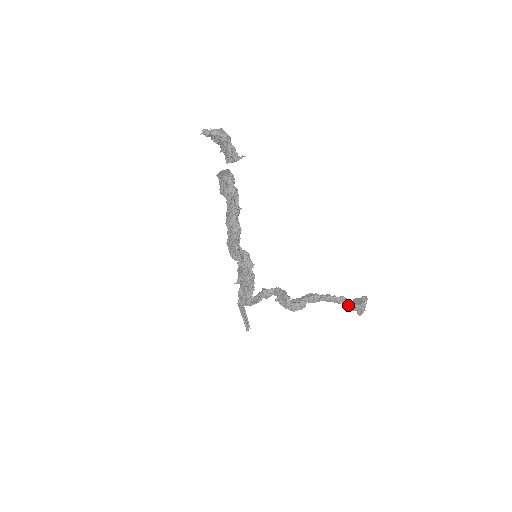
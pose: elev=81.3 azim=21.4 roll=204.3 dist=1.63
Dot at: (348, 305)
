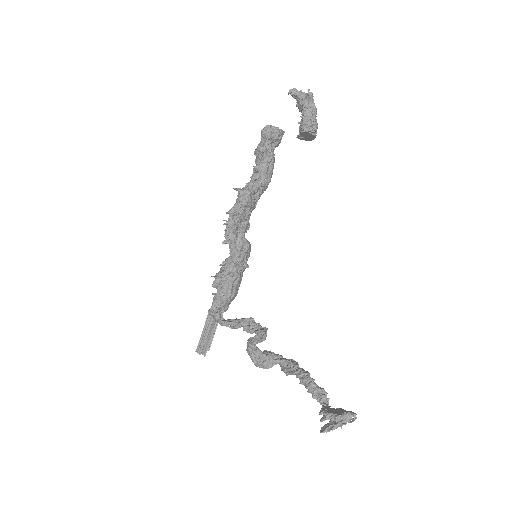
Dot at: occluded
